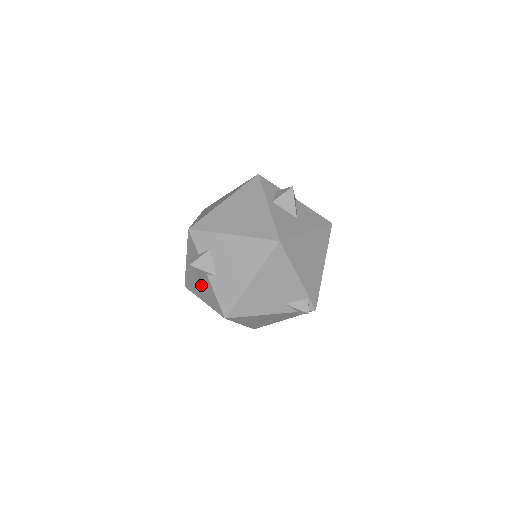
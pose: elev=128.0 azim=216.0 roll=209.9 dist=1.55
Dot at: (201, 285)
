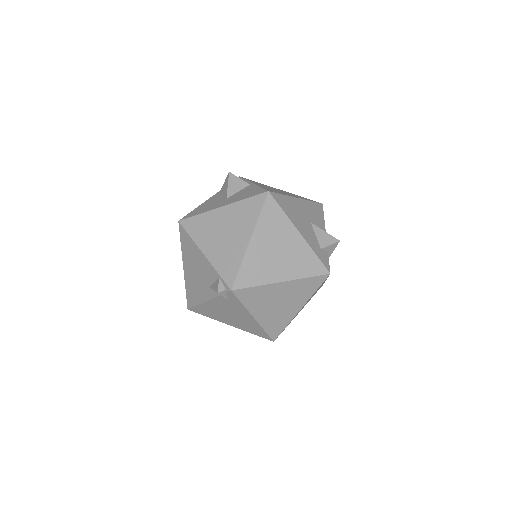
Dot at: occluded
